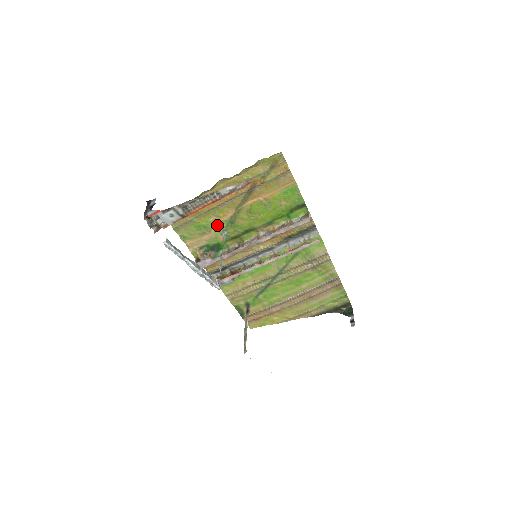
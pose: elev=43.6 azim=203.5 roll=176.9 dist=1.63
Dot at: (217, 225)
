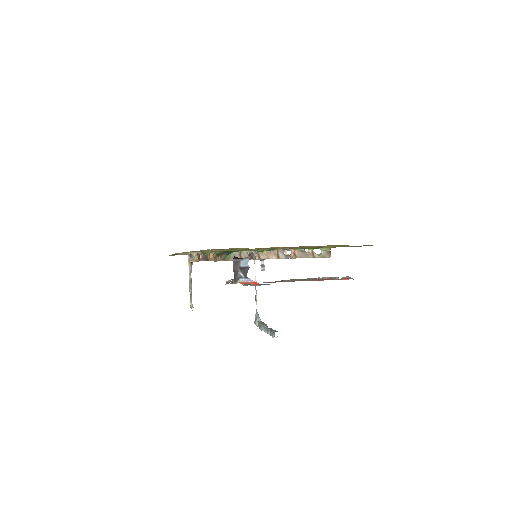
Dot at: occluded
